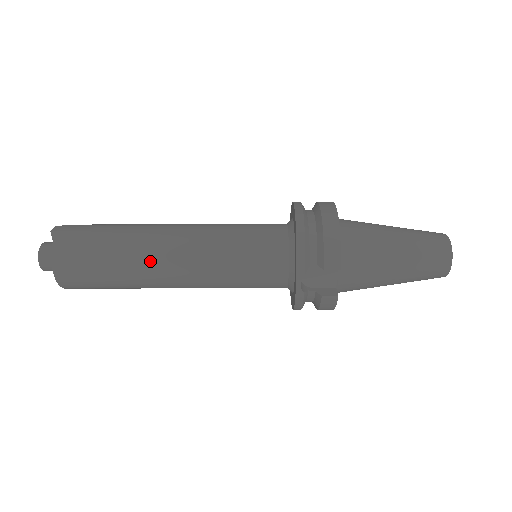
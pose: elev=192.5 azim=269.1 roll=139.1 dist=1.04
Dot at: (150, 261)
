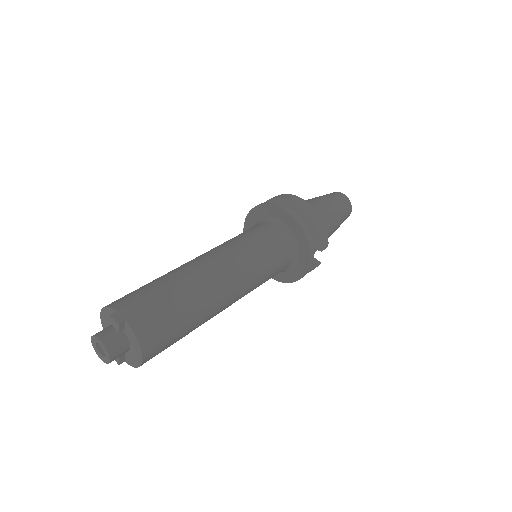
Dot at: (216, 302)
